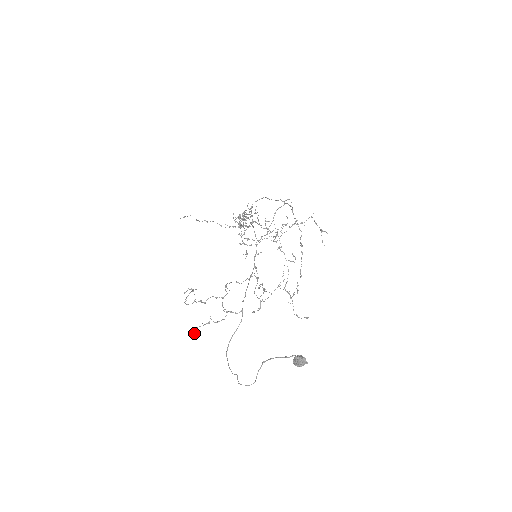
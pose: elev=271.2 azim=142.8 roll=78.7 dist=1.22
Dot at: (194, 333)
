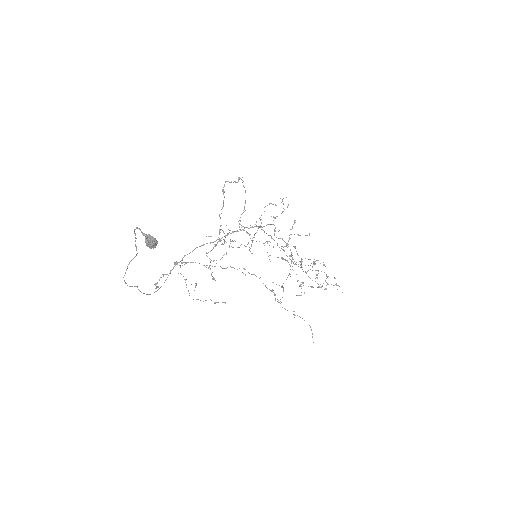
Dot at: occluded
